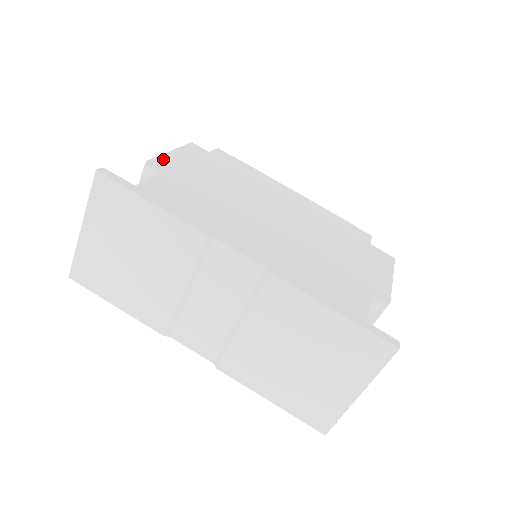
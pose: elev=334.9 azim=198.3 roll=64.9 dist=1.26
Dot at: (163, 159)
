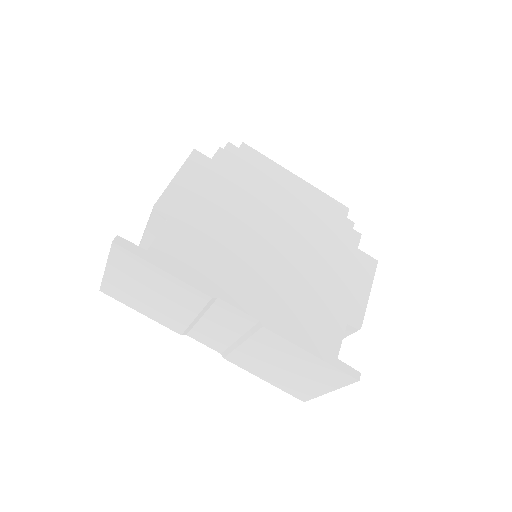
Dot at: (168, 195)
